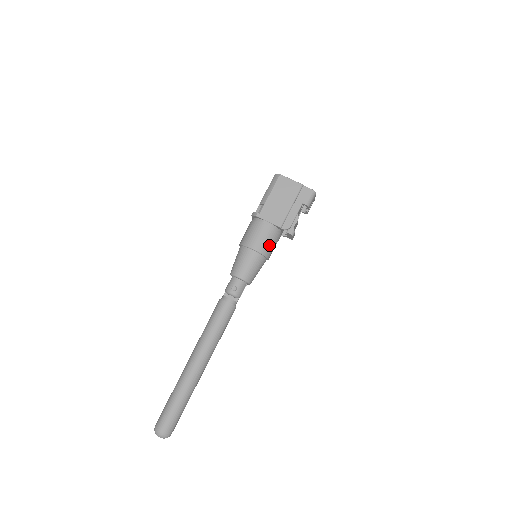
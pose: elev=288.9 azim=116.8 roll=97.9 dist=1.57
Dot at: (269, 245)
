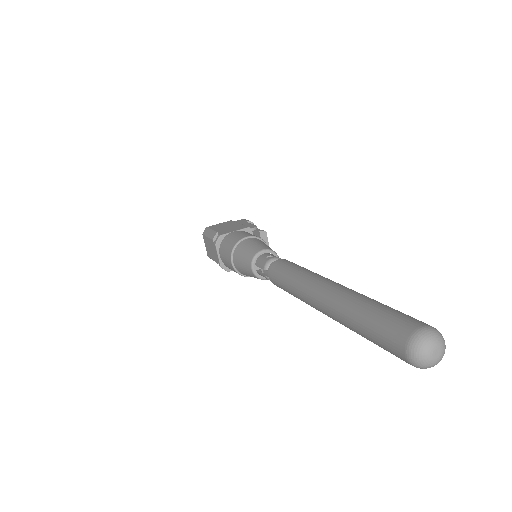
Dot at: occluded
